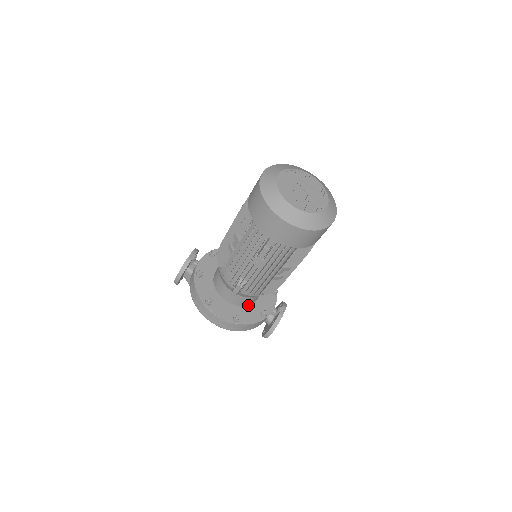
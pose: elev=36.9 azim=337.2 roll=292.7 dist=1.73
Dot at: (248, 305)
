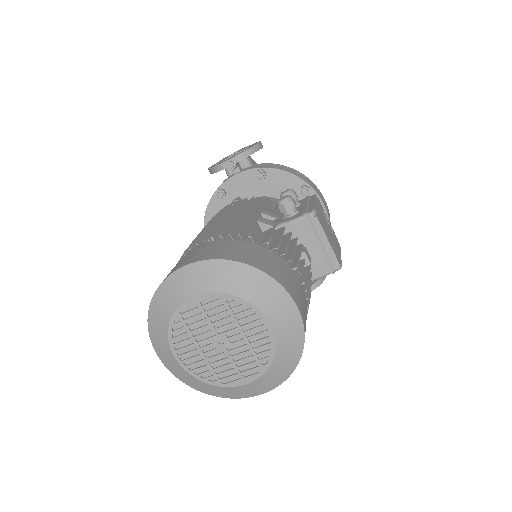
Dot at: occluded
